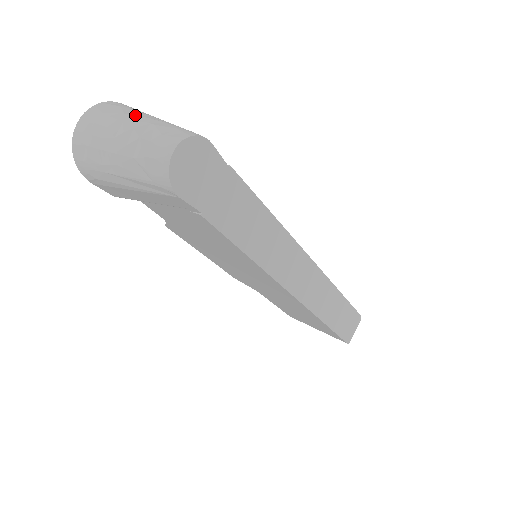
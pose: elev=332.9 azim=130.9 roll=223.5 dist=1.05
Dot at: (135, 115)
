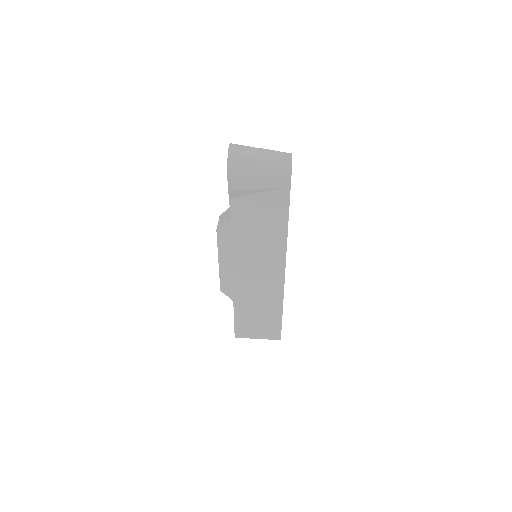
Dot at: occluded
